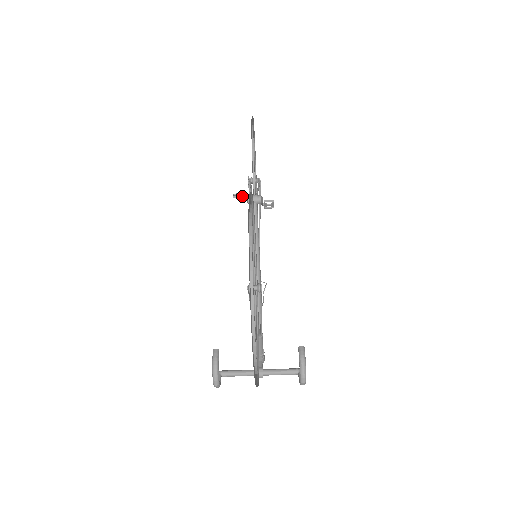
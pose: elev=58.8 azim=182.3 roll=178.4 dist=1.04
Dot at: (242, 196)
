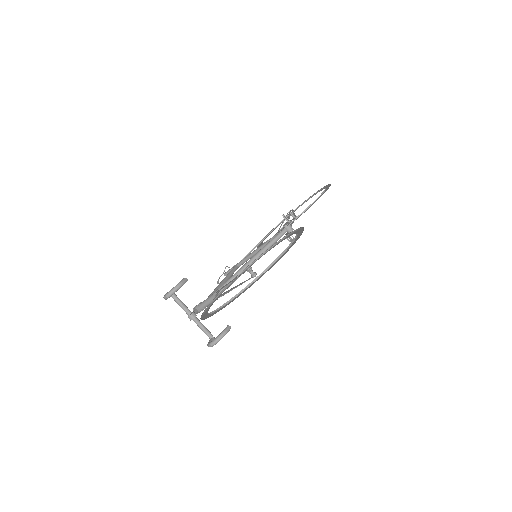
Dot at: (288, 220)
